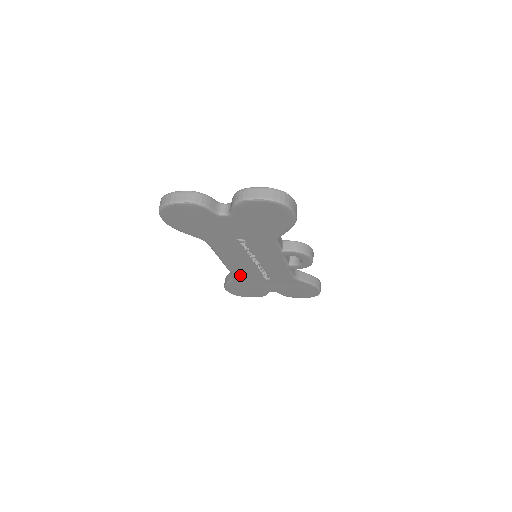
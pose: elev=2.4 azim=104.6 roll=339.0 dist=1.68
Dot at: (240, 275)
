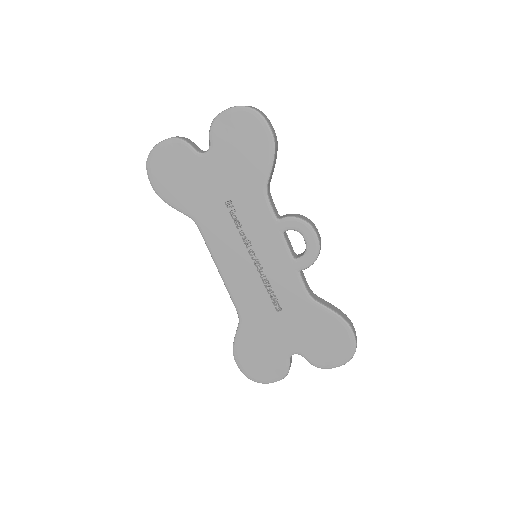
Dot at: (245, 307)
